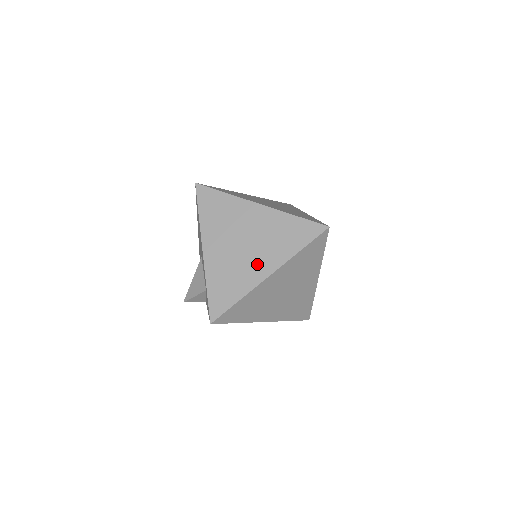
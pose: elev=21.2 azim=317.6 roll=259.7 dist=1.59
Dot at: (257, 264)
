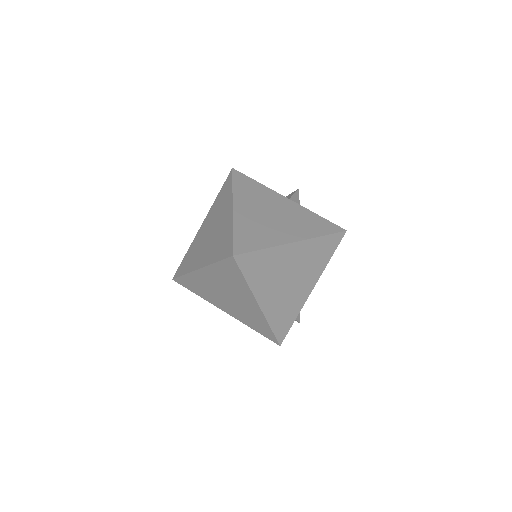
Dot at: (202, 255)
